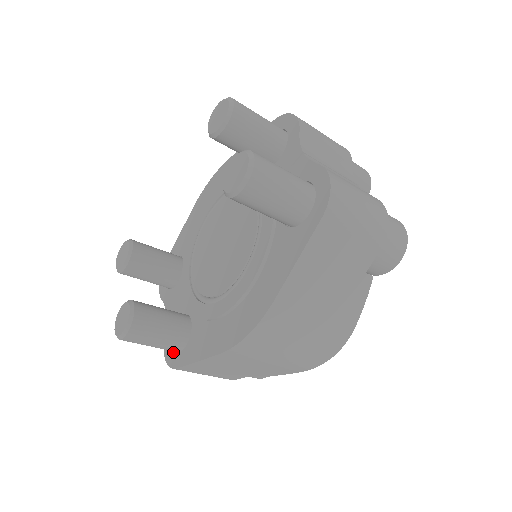
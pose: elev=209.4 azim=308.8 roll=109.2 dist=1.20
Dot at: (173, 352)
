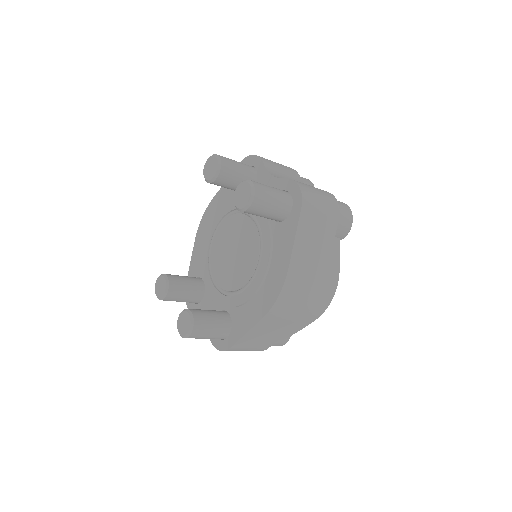
Dot at: (221, 340)
